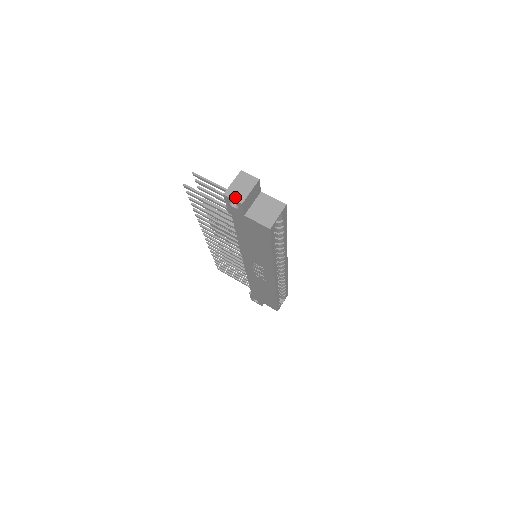
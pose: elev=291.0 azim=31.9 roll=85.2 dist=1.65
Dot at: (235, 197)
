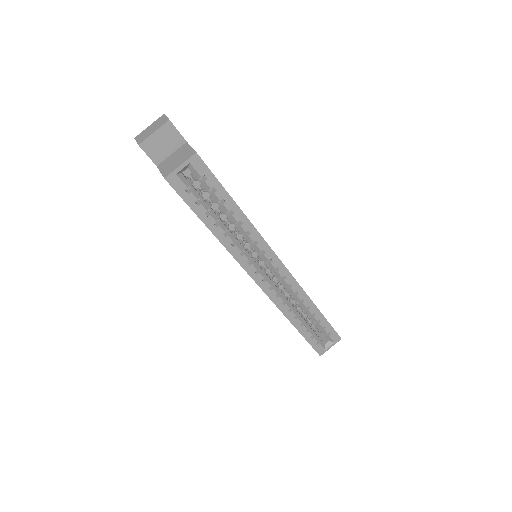
Dot at: (139, 139)
